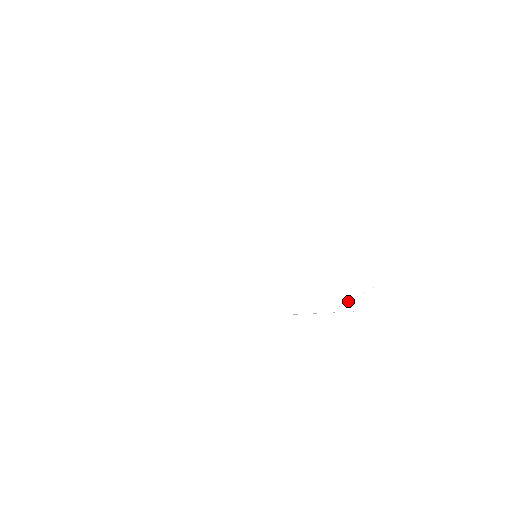
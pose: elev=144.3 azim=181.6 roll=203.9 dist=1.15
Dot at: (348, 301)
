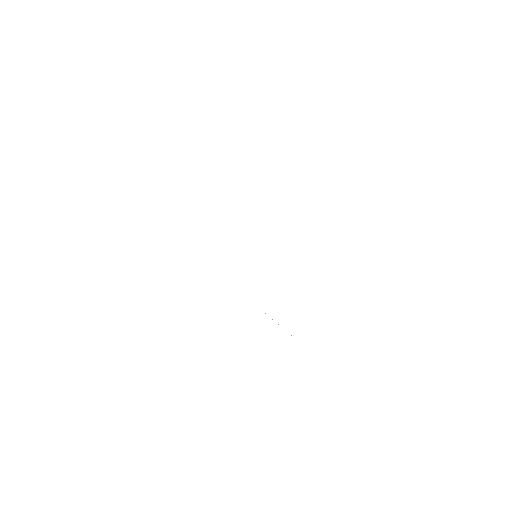
Dot at: occluded
